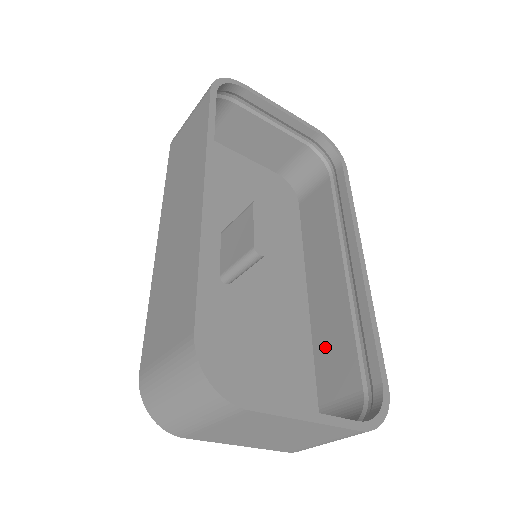
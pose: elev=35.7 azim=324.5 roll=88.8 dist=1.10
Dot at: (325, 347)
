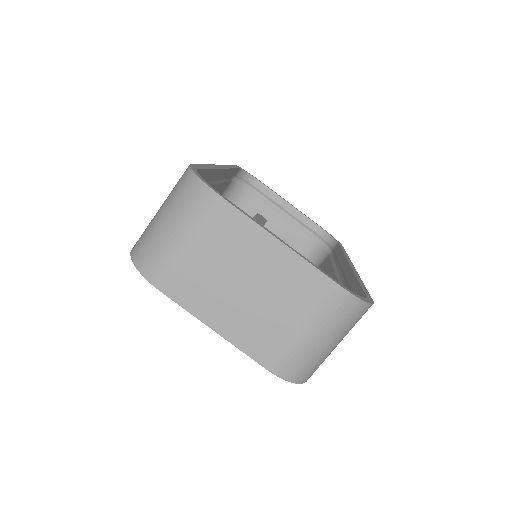
Dot at: occluded
